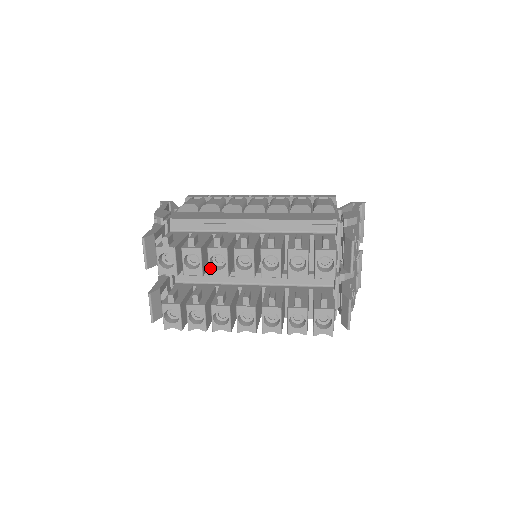
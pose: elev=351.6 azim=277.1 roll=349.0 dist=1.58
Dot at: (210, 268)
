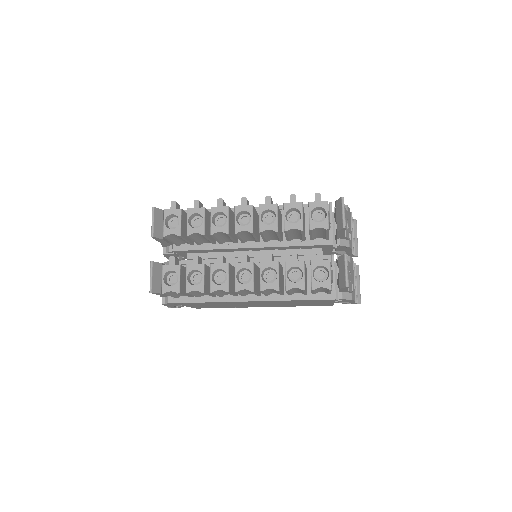
Dot at: (212, 226)
